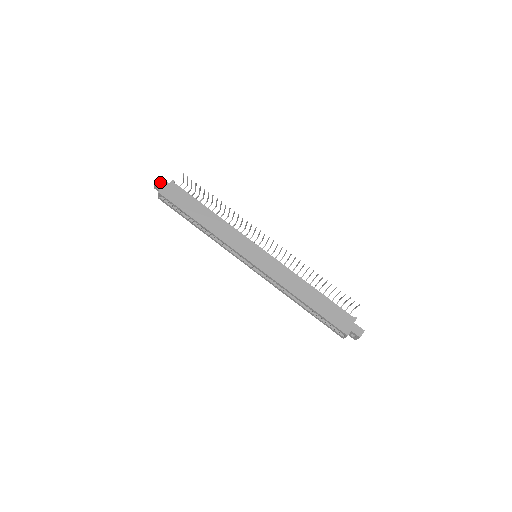
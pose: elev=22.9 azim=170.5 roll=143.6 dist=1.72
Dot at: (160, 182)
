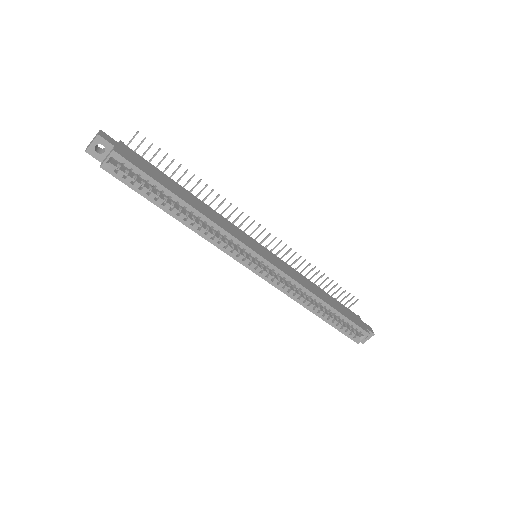
Dot at: (106, 137)
